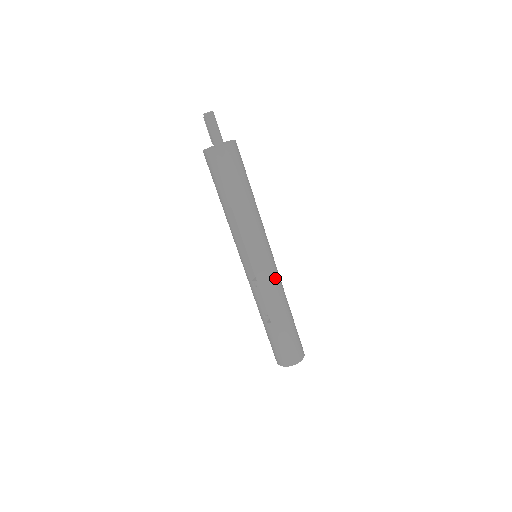
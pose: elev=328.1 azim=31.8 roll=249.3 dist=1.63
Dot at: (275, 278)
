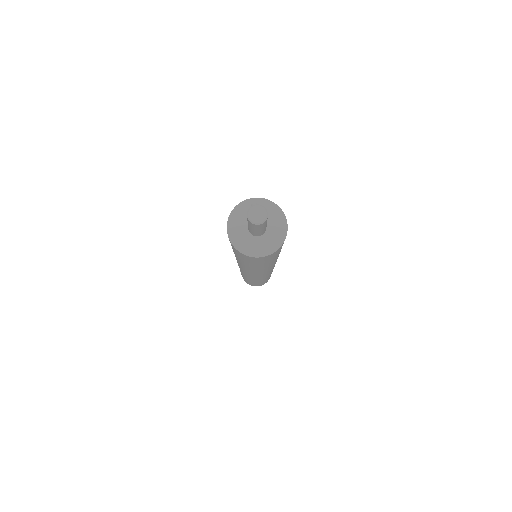
Dot at: (259, 278)
